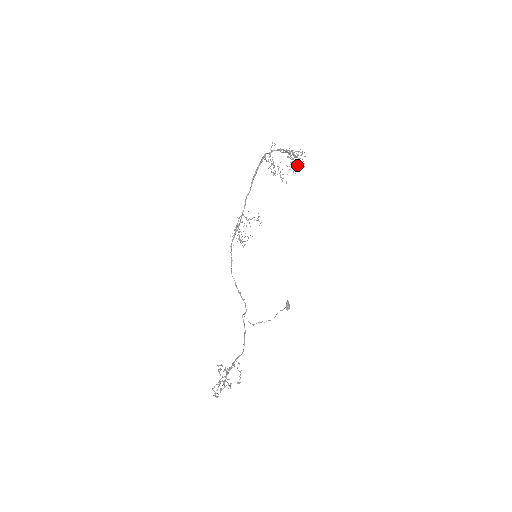
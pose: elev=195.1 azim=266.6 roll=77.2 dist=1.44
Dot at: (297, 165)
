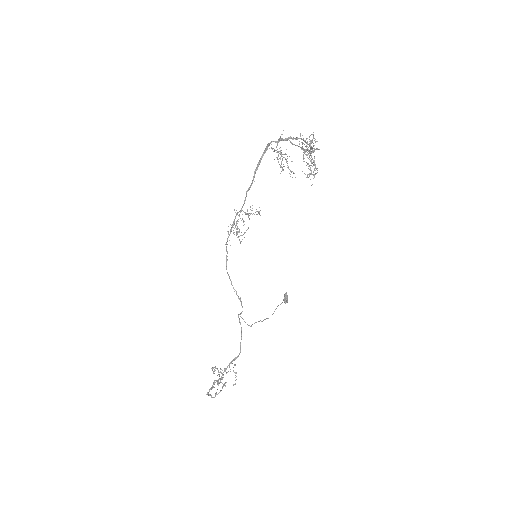
Dot at: occluded
